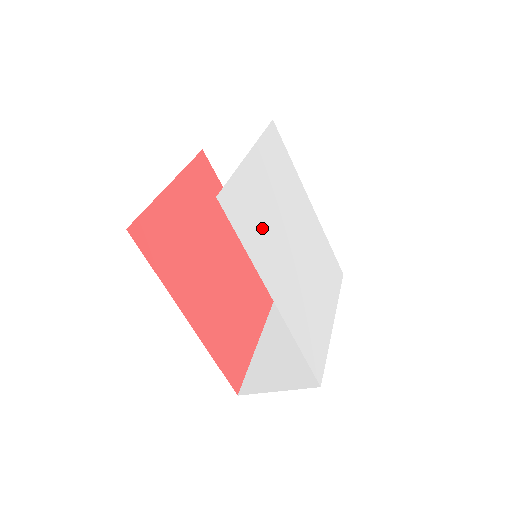
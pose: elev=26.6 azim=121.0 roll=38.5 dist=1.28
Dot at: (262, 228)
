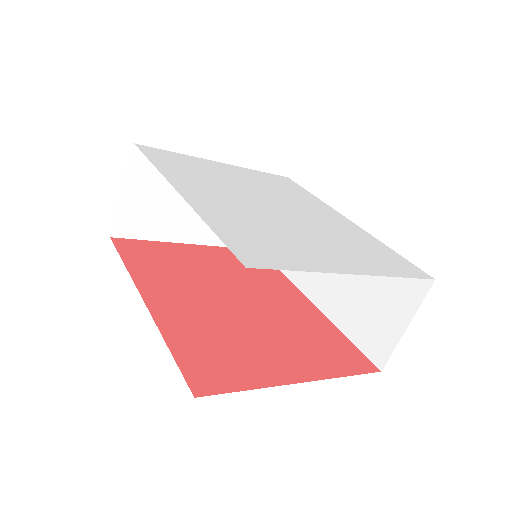
Dot at: (202, 175)
